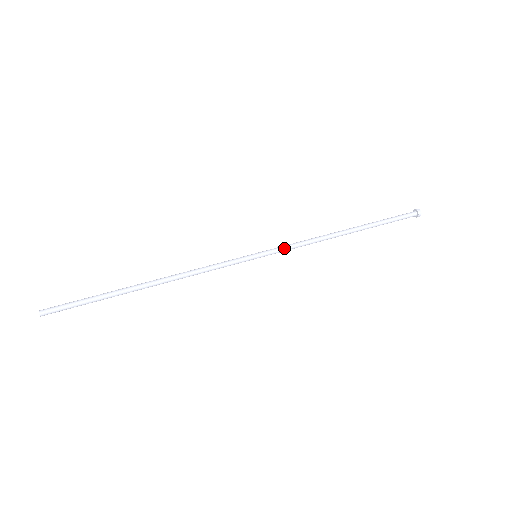
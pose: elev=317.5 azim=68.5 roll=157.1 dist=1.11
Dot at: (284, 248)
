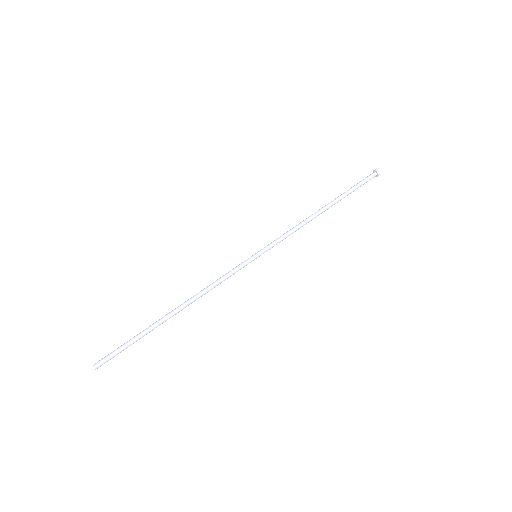
Dot at: (276, 240)
